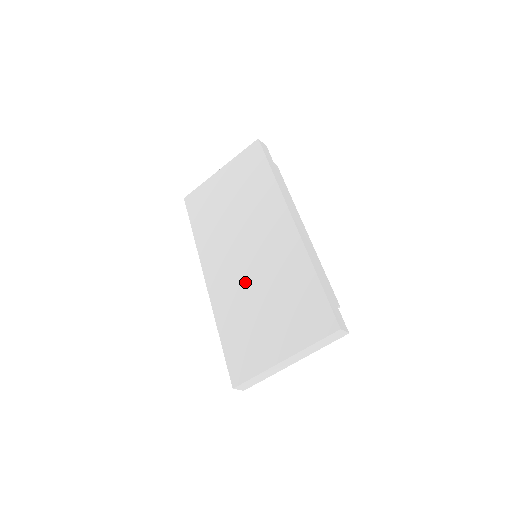
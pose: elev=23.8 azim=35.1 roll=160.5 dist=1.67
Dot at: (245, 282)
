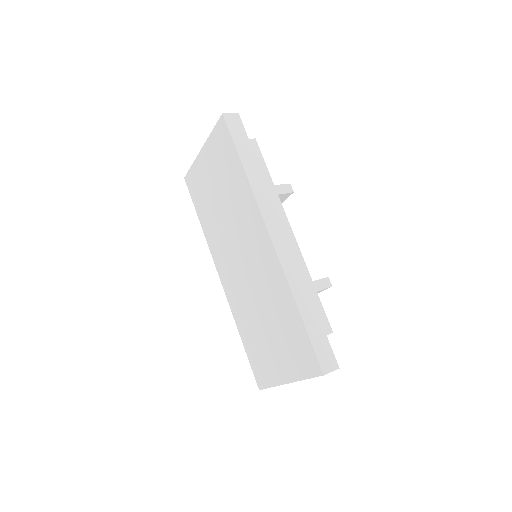
Dot at: (247, 294)
